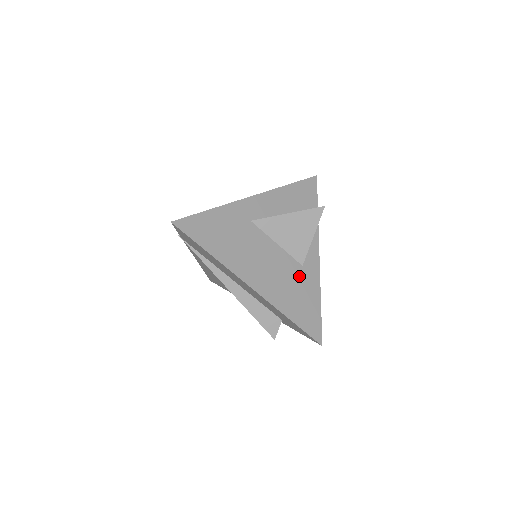
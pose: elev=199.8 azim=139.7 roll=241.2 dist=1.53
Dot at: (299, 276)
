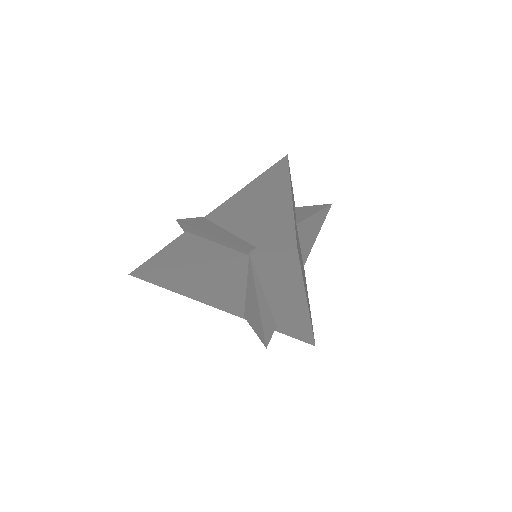
Dot at: (305, 279)
